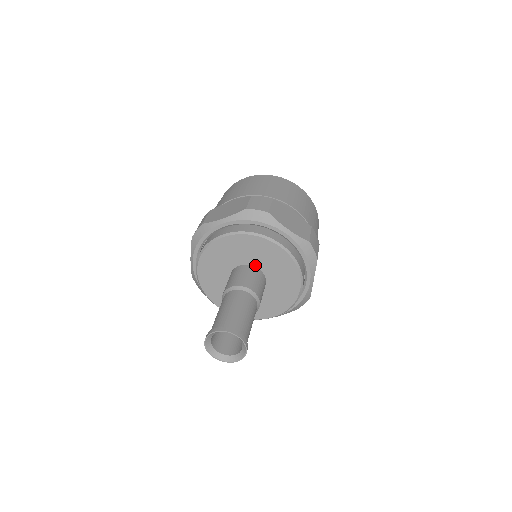
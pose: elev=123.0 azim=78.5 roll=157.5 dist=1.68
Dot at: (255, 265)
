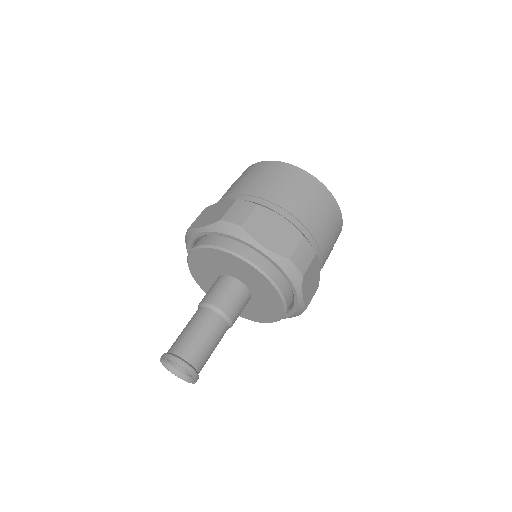
Dot at: (236, 277)
